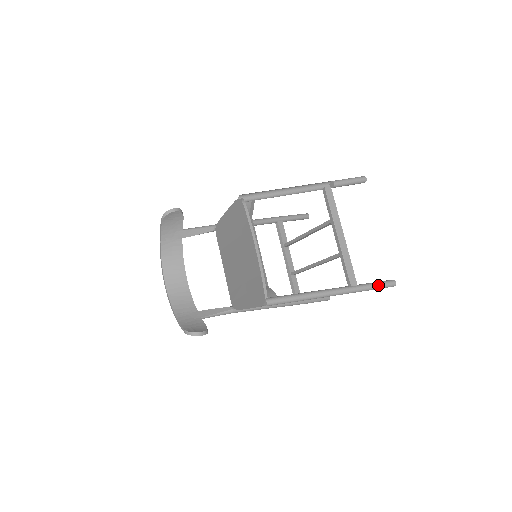
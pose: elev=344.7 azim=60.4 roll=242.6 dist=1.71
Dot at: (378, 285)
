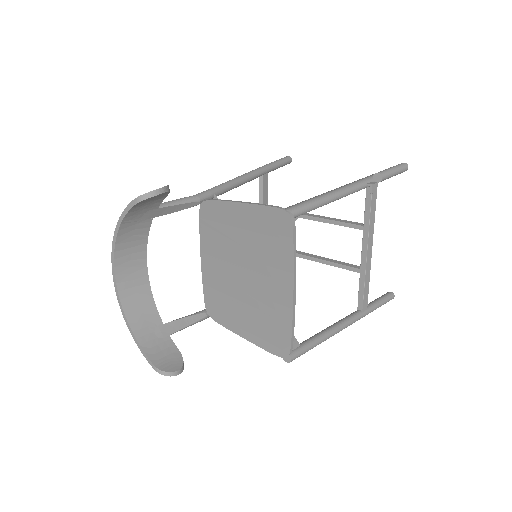
Dot at: (382, 304)
